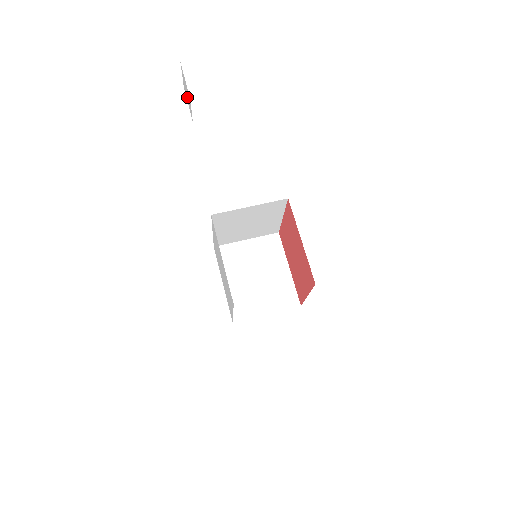
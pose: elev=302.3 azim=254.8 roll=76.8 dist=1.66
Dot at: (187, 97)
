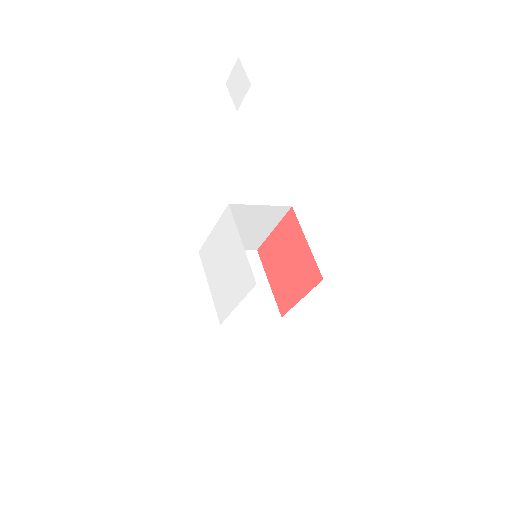
Dot at: (235, 89)
